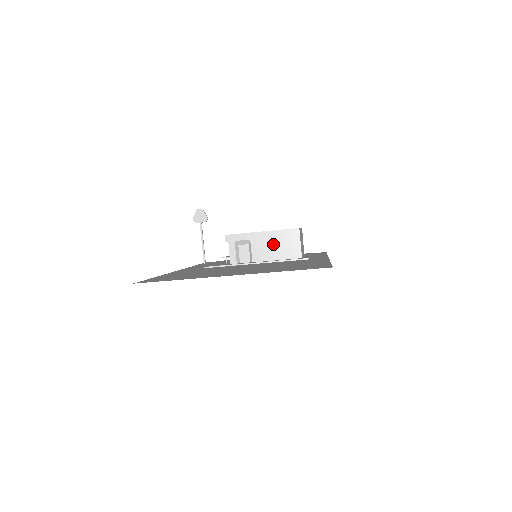
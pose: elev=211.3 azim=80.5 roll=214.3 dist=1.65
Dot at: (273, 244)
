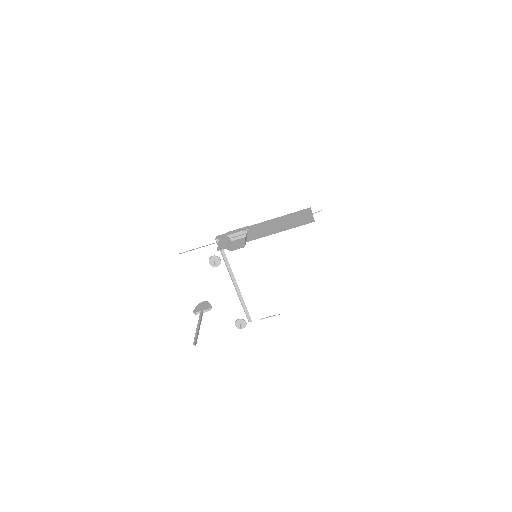
Dot at: occluded
